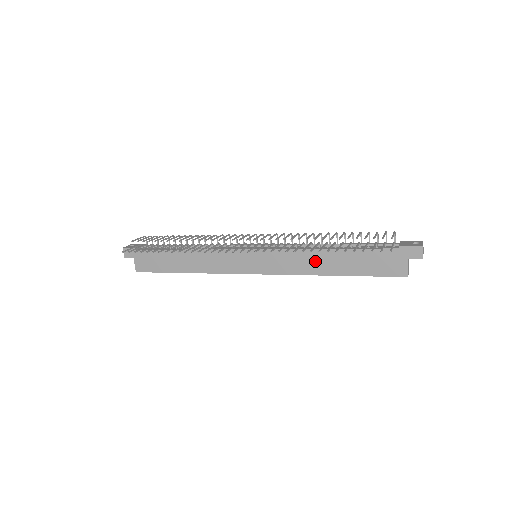
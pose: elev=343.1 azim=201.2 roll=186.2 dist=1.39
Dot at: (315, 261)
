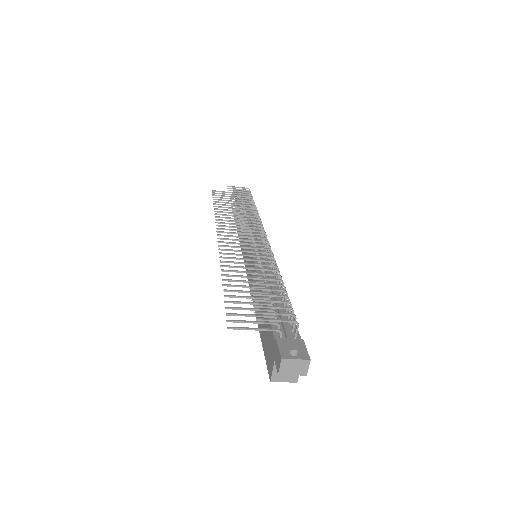
Dot at: occluded
